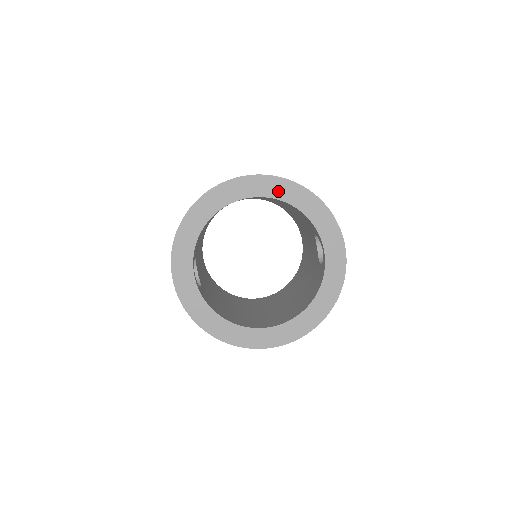
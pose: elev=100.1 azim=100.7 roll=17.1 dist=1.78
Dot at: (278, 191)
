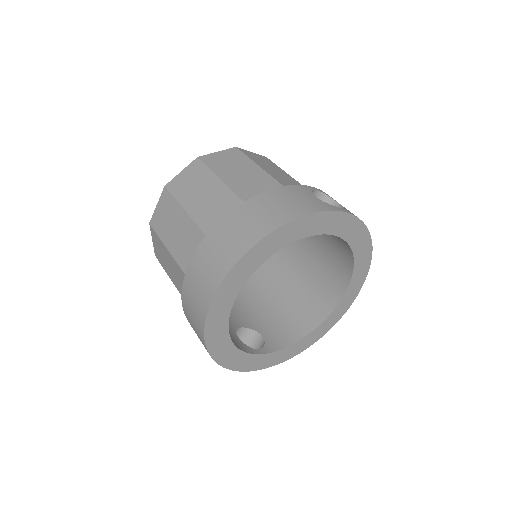
Dot at: (253, 263)
